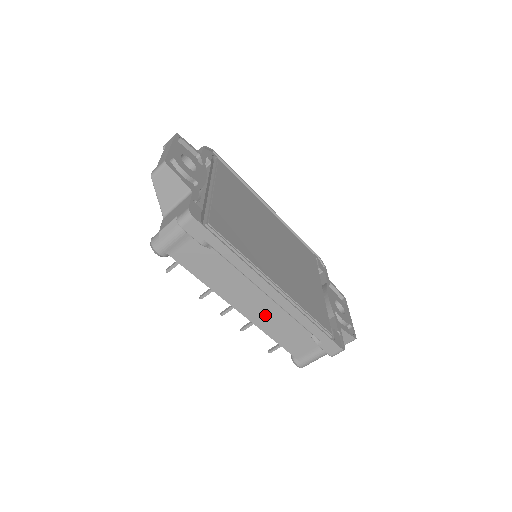
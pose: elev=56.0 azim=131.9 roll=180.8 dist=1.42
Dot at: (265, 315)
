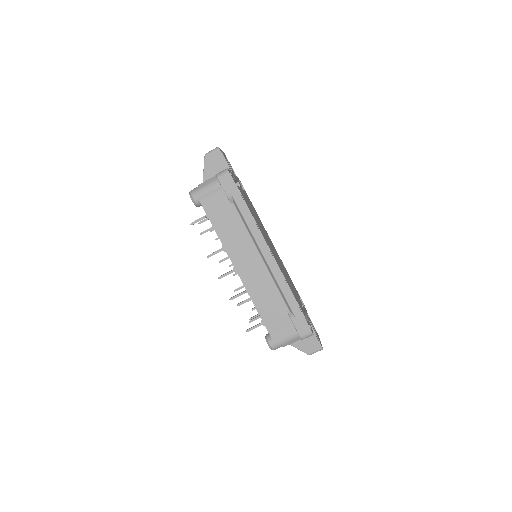
Dot at: (256, 279)
